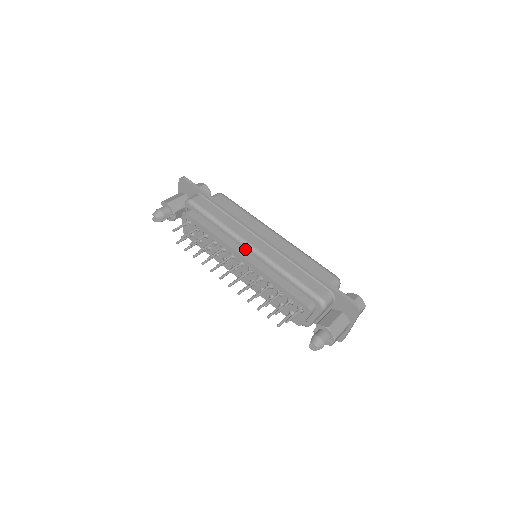
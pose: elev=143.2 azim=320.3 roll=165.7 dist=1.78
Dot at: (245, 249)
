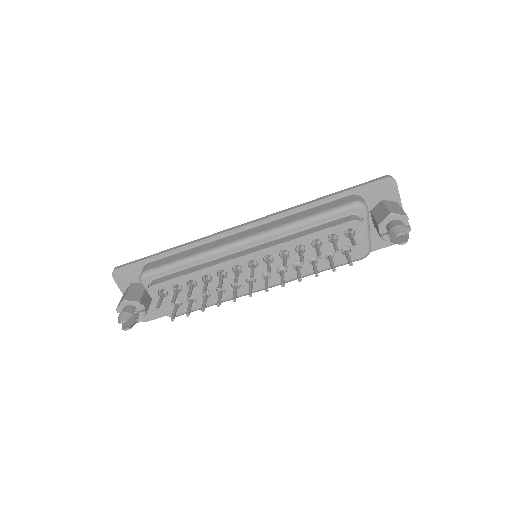
Dot at: (242, 249)
